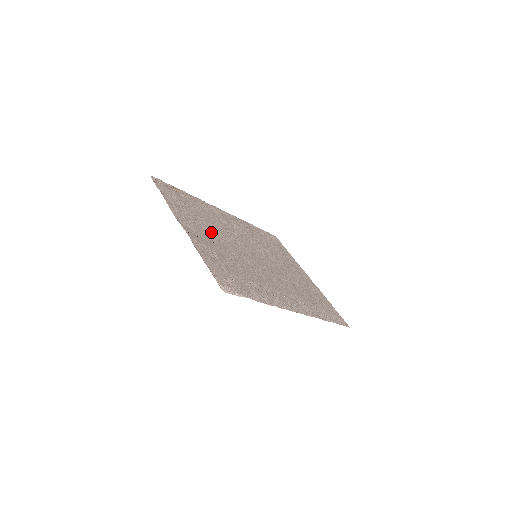
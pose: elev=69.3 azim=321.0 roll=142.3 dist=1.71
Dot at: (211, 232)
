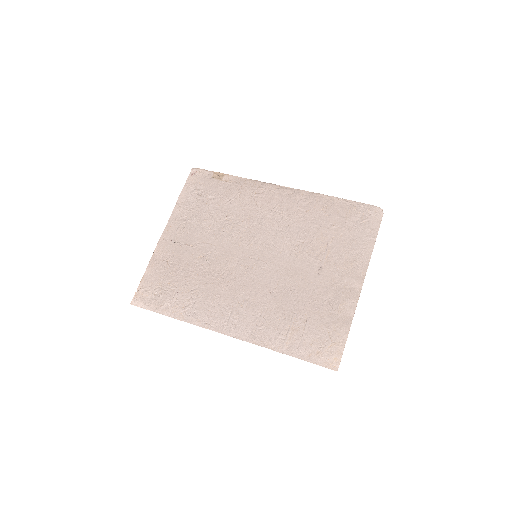
Dot at: (206, 231)
